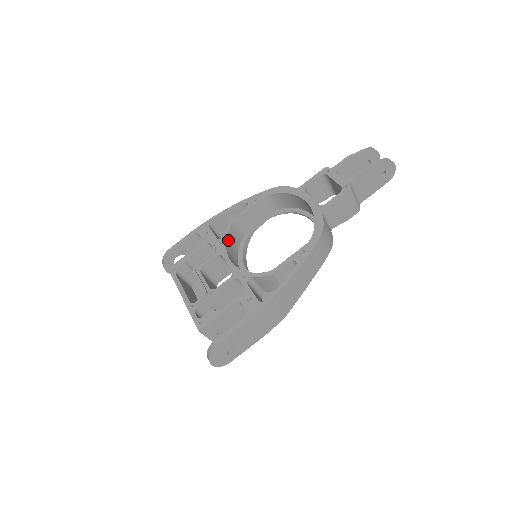
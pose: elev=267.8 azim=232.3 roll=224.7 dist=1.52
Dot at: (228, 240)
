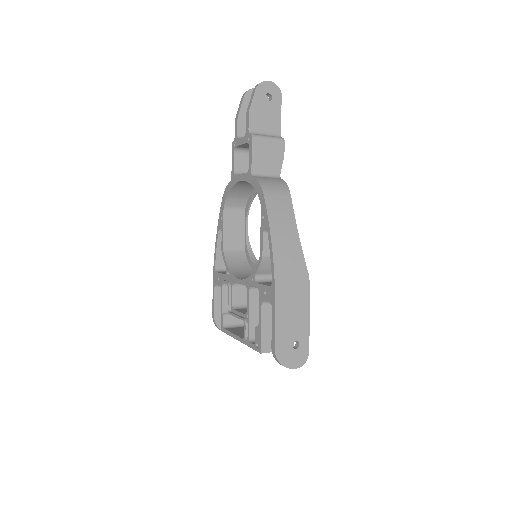
Dot at: (231, 267)
